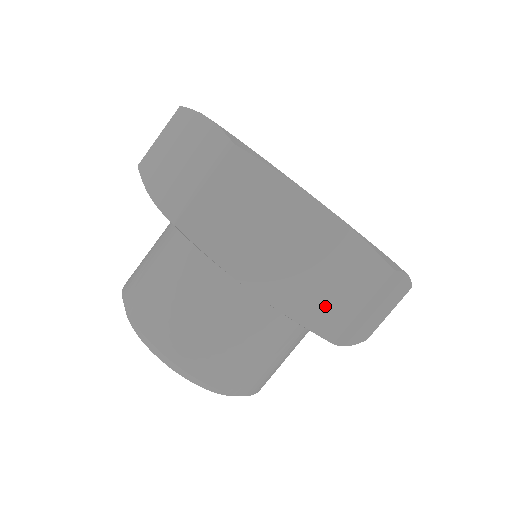
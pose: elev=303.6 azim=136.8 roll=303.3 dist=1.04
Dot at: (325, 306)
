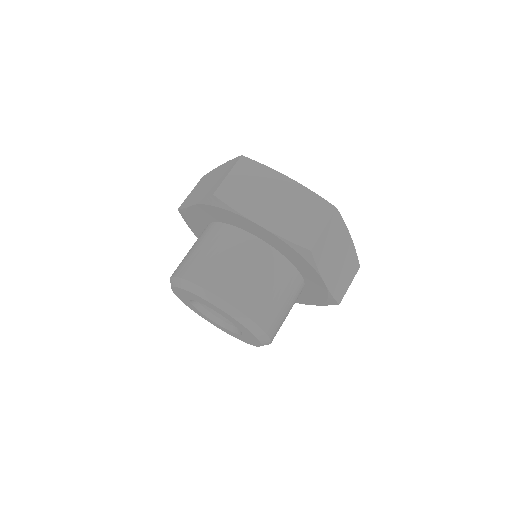
Dot at: (302, 230)
